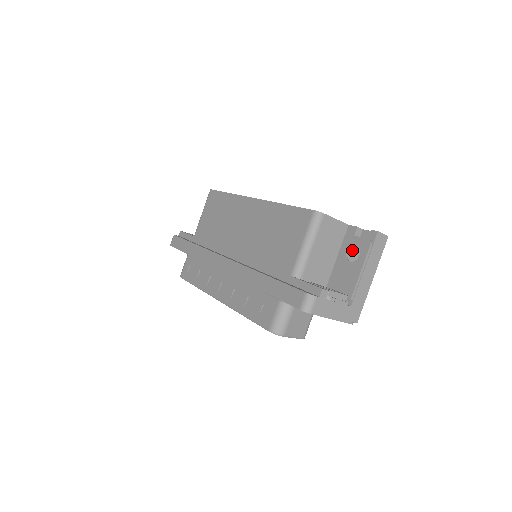
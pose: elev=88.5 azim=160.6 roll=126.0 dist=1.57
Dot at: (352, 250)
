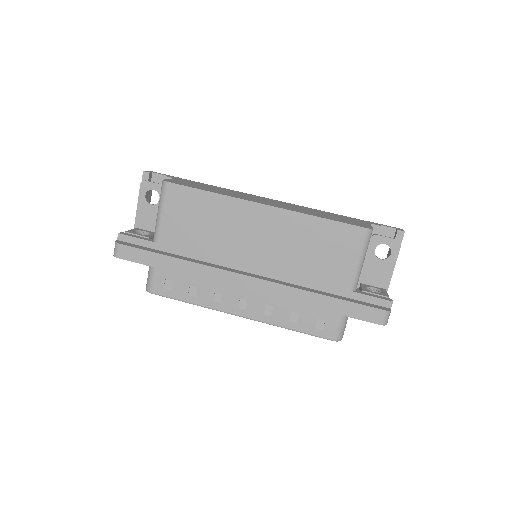
Dot at: occluded
